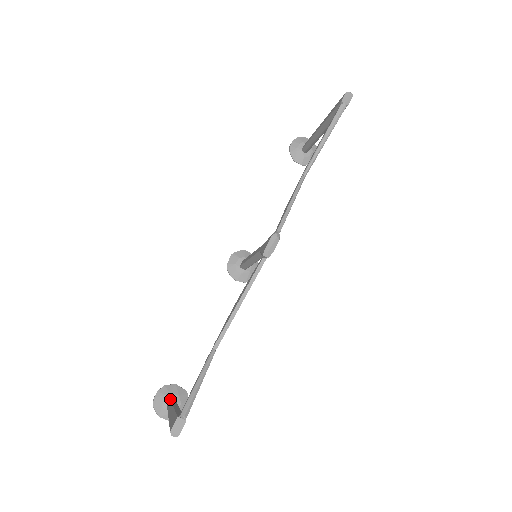
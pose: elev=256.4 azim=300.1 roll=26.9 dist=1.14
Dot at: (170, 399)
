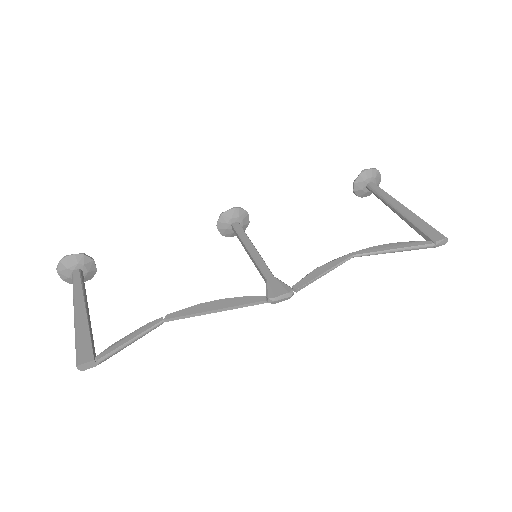
Dot at: (80, 273)
